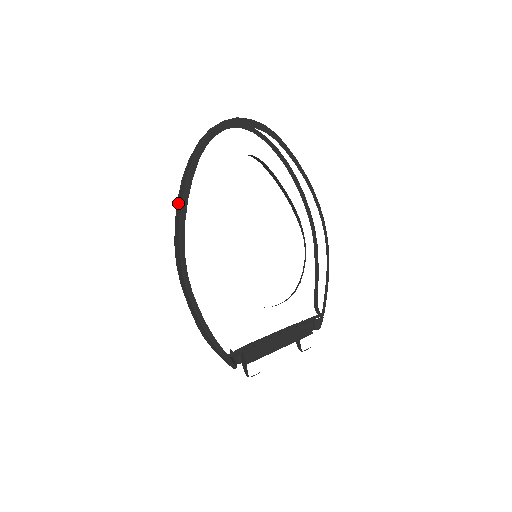
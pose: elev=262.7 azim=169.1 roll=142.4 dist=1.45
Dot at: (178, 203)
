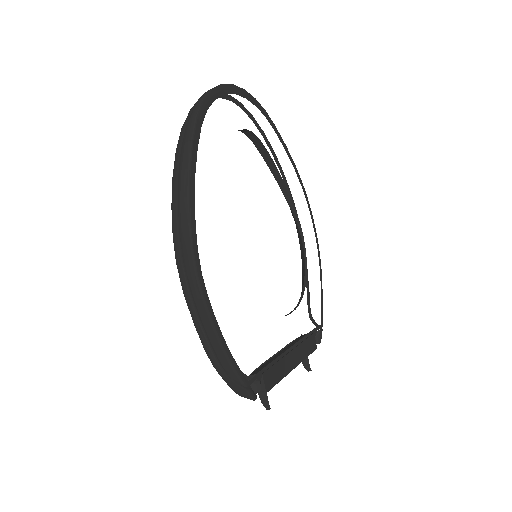
Dot at: (180, 179)
